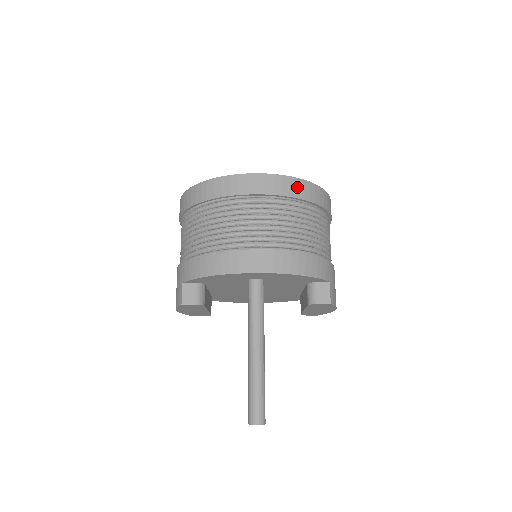
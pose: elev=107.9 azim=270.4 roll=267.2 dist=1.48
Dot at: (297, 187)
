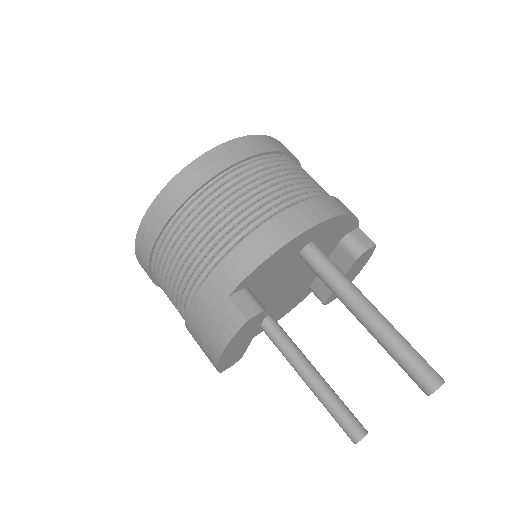
Dot at: (280, 144)
